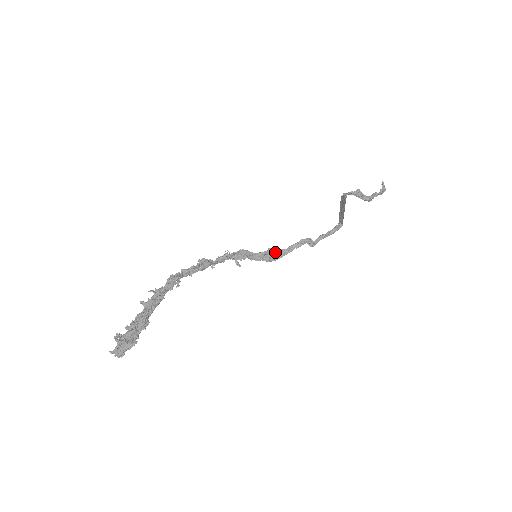
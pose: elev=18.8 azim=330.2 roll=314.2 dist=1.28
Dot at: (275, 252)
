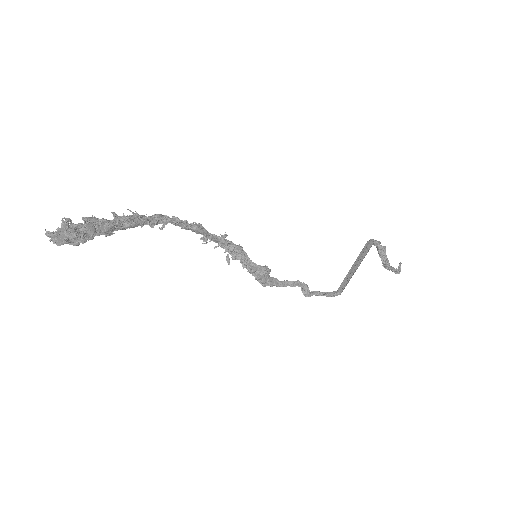
Dot at: (268, 276)
